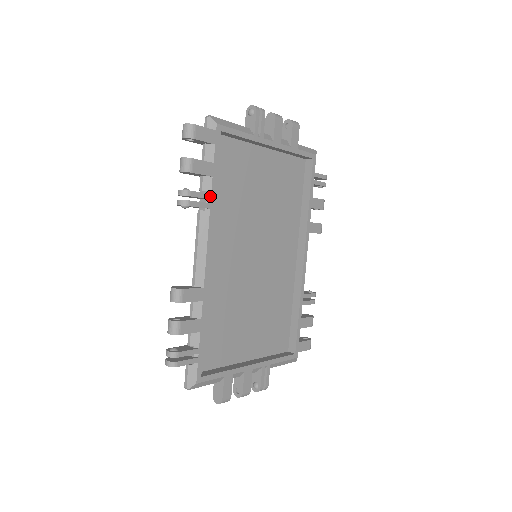
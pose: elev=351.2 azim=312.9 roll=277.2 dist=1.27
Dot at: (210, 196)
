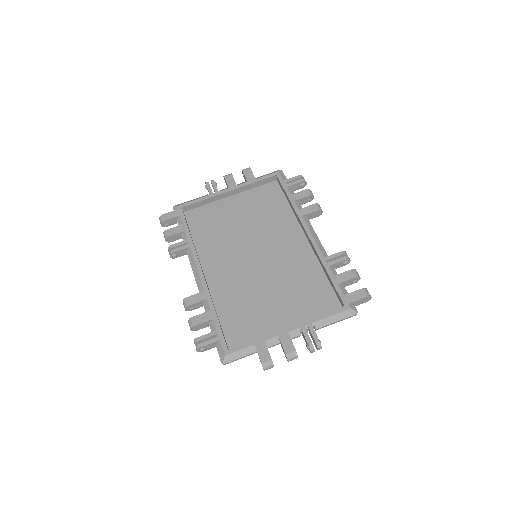
Dot at: (187, 241)
